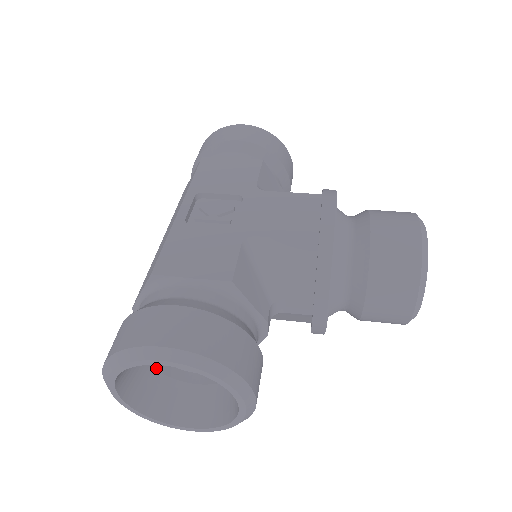
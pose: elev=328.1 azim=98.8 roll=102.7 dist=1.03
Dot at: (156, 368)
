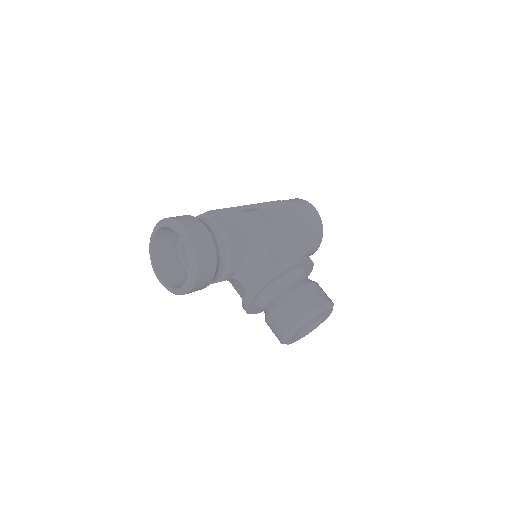
Dot at: (173, 248)
